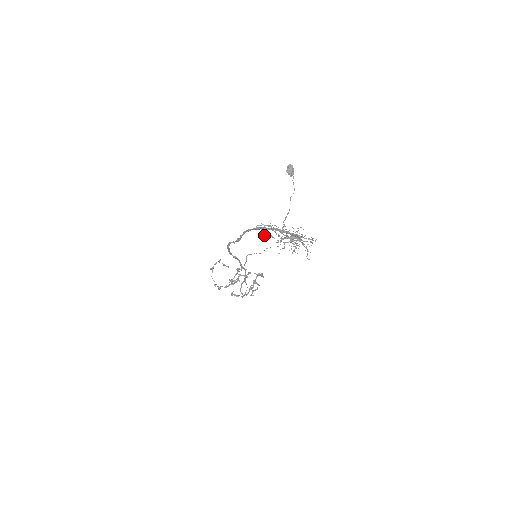
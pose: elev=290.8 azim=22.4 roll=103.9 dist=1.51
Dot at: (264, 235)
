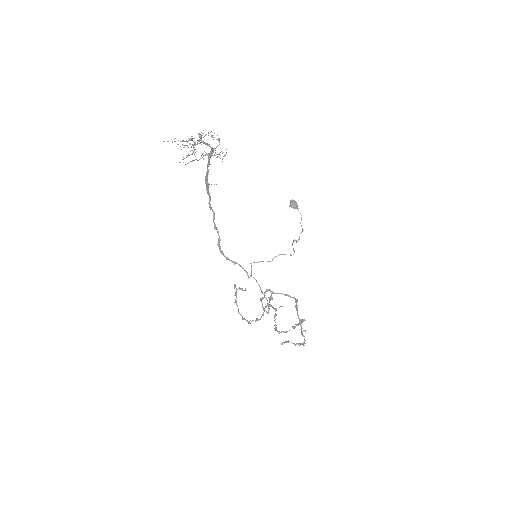
Dot at: occluded
